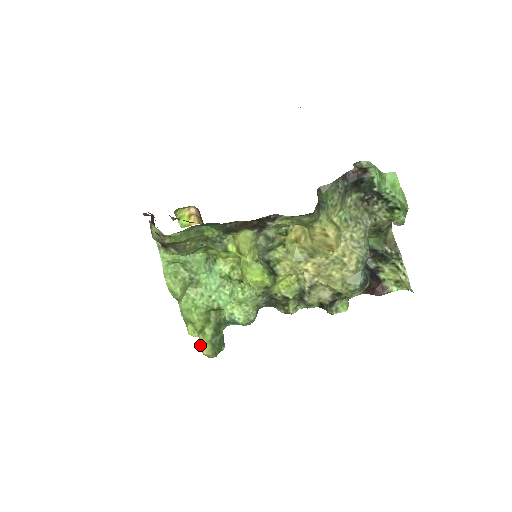
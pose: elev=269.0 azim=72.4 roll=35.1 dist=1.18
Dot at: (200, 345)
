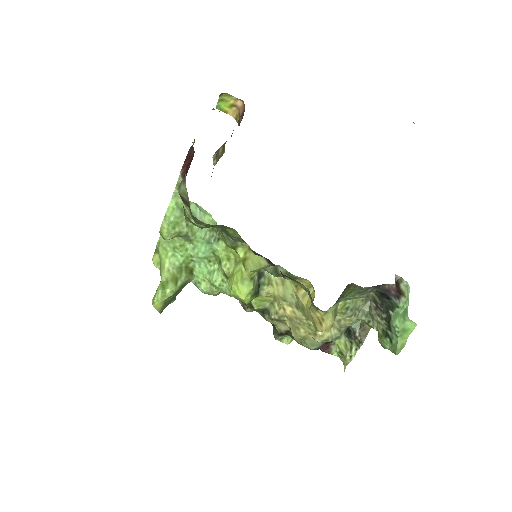
Dot at: (154, 301)
